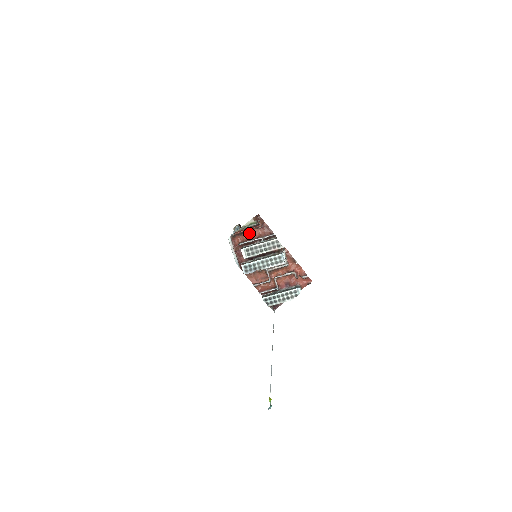
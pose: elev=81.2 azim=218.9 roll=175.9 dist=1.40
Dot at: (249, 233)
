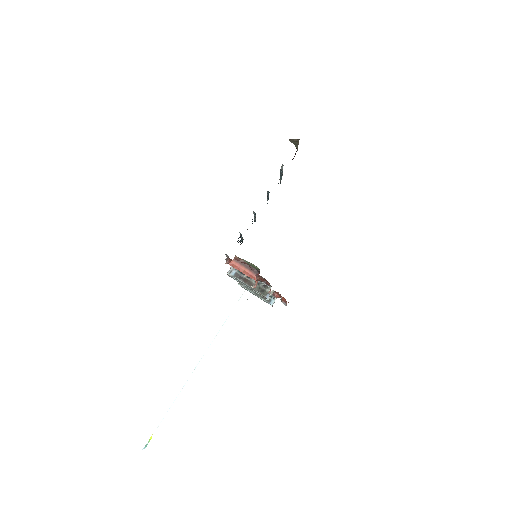
Dot at: (247, 268)
